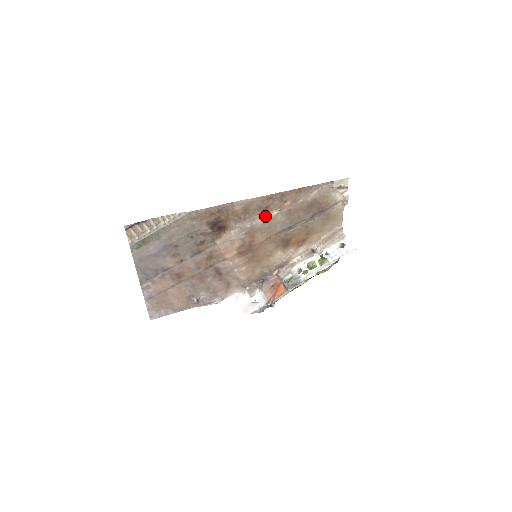
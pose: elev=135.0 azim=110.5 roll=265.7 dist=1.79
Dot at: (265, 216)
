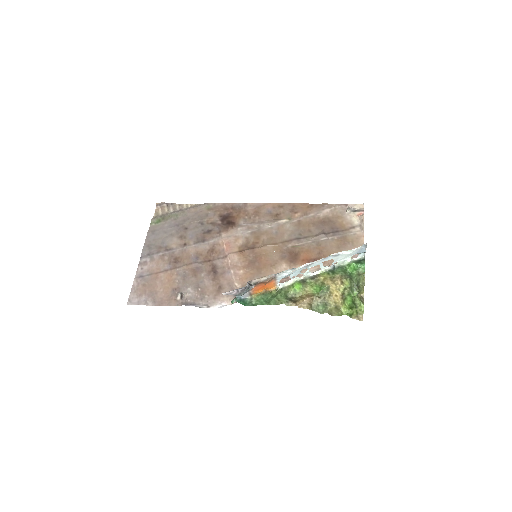
Dot at: (274, 222)
